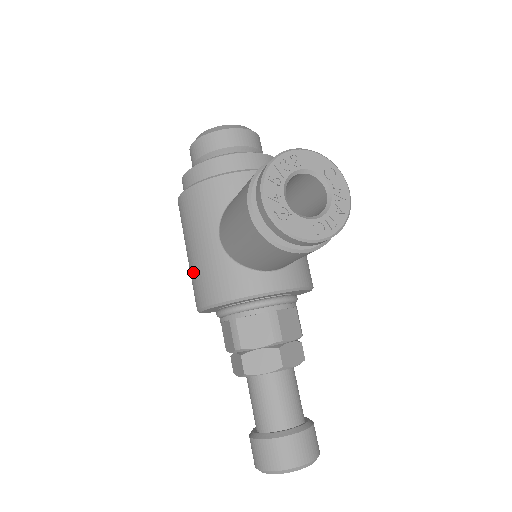
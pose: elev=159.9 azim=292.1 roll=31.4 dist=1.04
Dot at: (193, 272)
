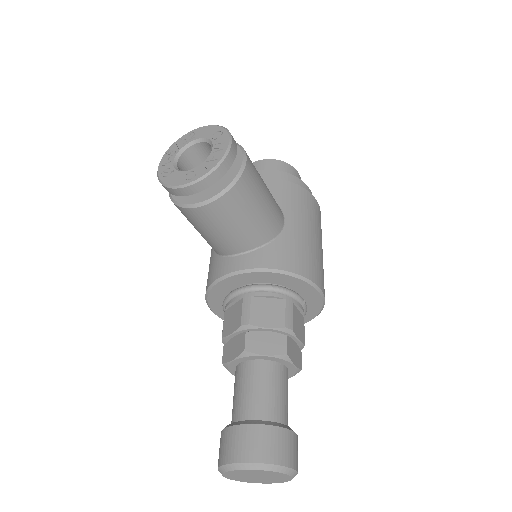
Dot at: occluded
